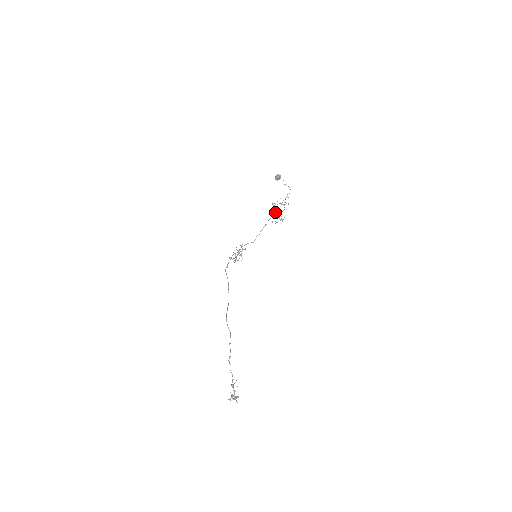
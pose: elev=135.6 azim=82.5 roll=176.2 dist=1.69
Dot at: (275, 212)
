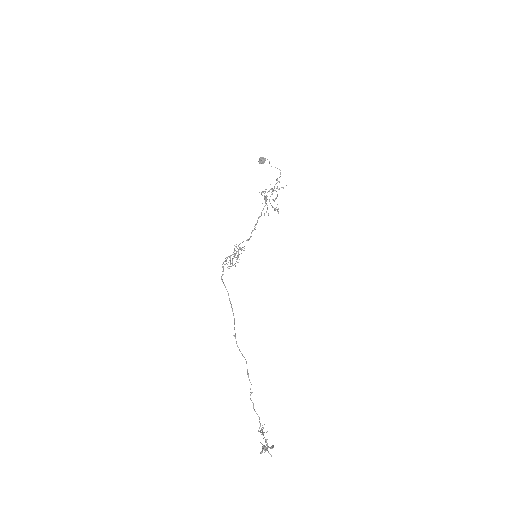
Dot at: occluded
